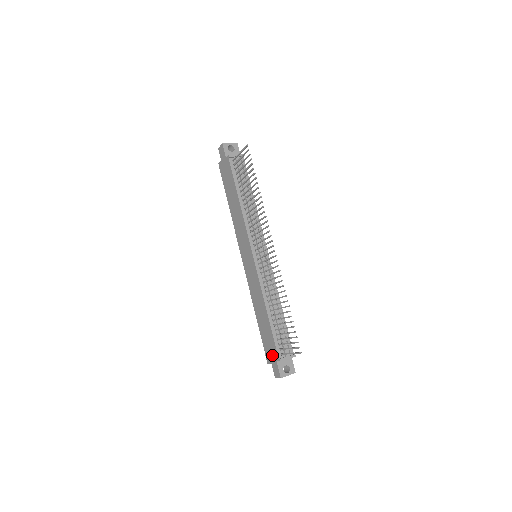
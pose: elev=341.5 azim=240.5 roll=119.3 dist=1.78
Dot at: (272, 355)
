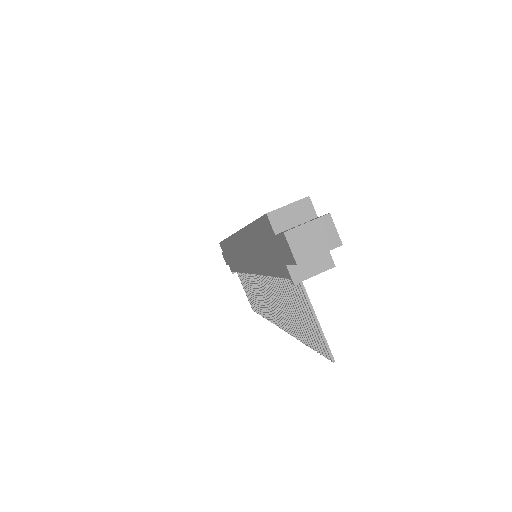
Dot at: (226, 259)
